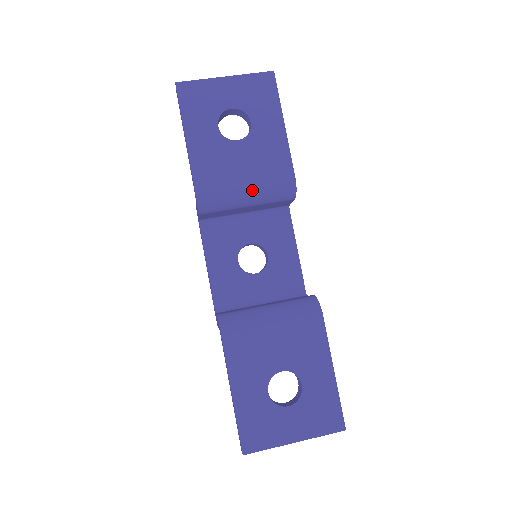
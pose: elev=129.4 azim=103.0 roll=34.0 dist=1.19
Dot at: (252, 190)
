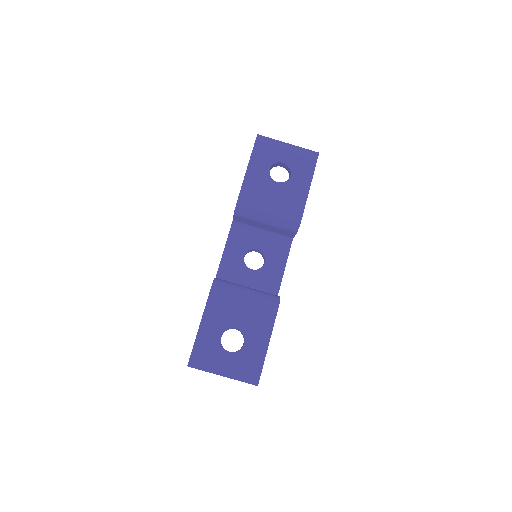
Dot at: (272, 214)
